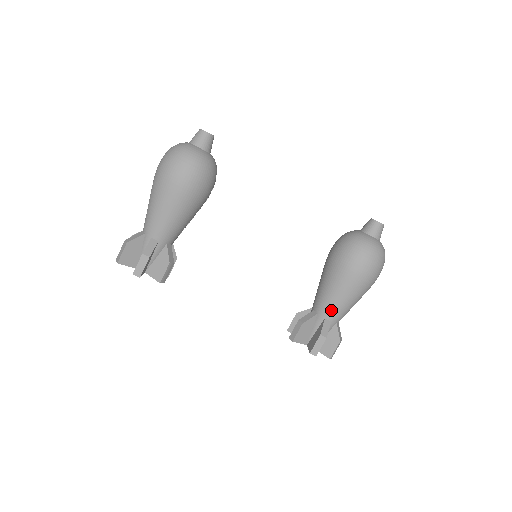
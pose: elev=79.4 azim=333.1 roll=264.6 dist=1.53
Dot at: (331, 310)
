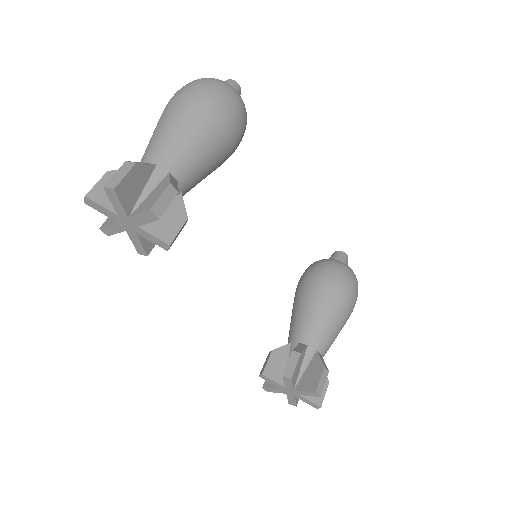
Dot at: (324, 339)
